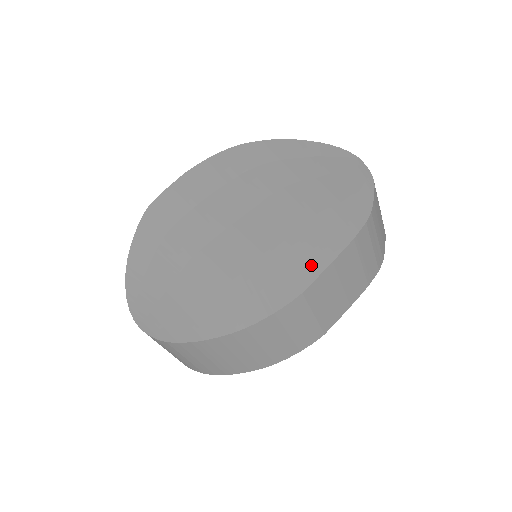
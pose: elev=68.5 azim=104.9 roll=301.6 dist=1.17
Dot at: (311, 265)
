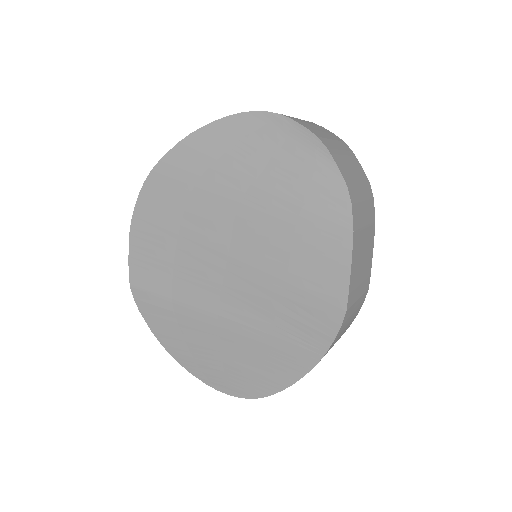
Dot at: (334, 280)
